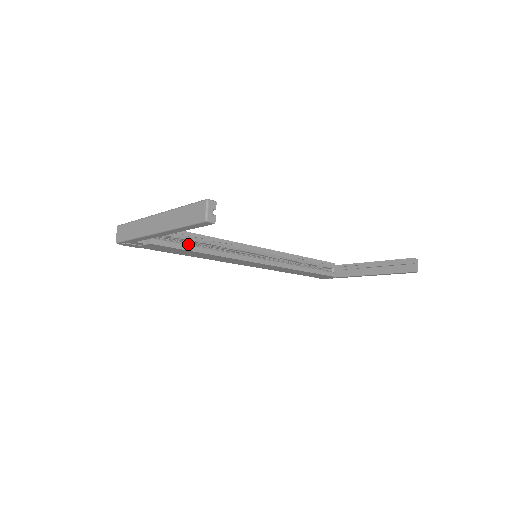
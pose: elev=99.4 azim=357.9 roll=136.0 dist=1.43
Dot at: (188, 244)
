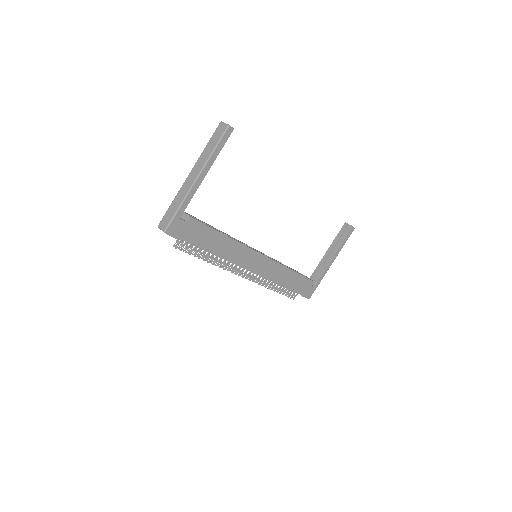
Dot at: occluded
